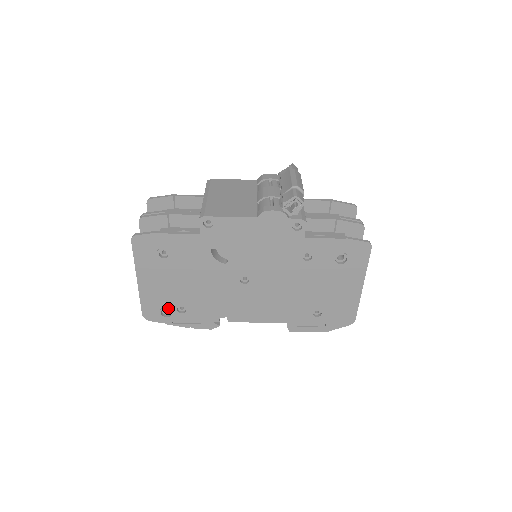
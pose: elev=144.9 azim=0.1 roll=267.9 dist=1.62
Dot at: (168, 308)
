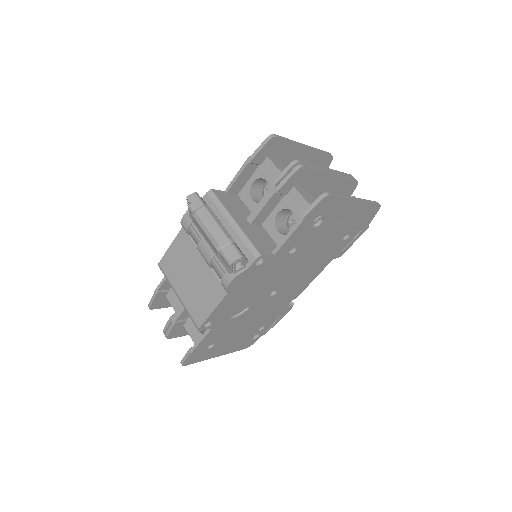
Dot at: (253, 336)
